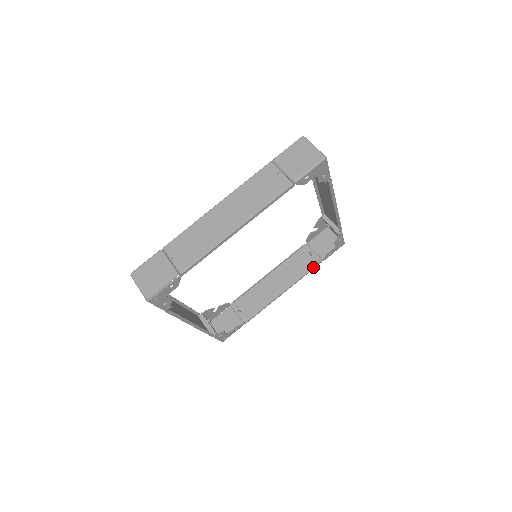
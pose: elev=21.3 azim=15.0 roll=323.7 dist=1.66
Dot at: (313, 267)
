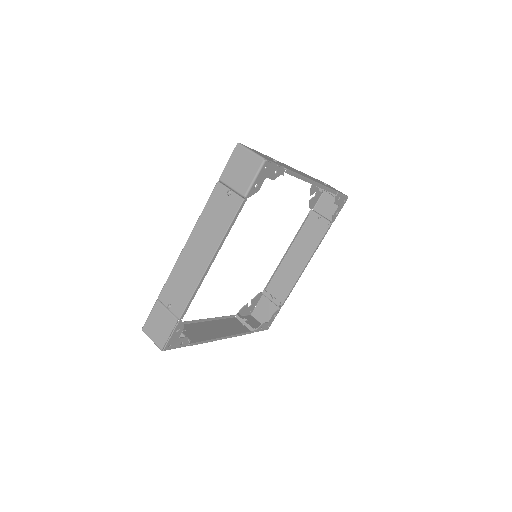
Dot at: (325, 232)
